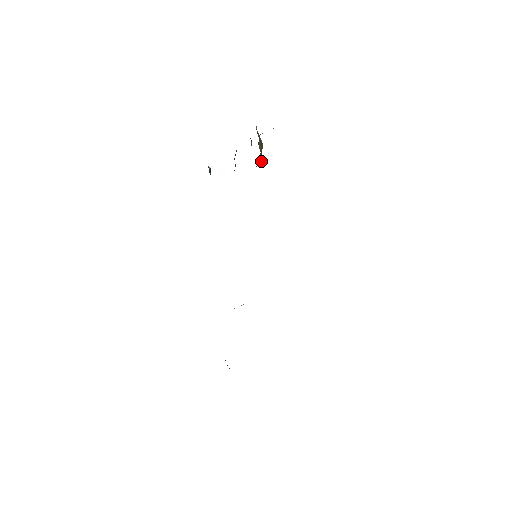
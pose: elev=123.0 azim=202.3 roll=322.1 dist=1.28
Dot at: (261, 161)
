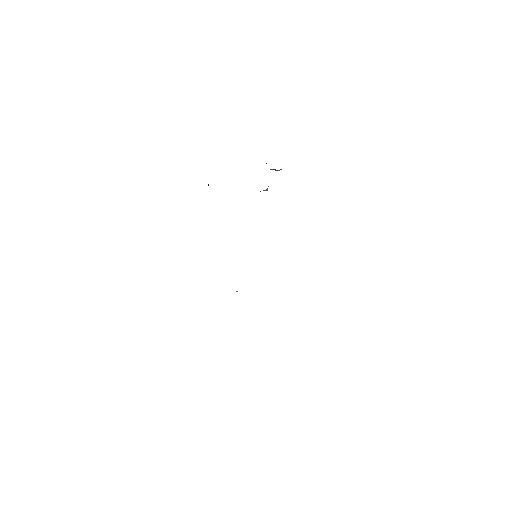
Dot at: occluded
